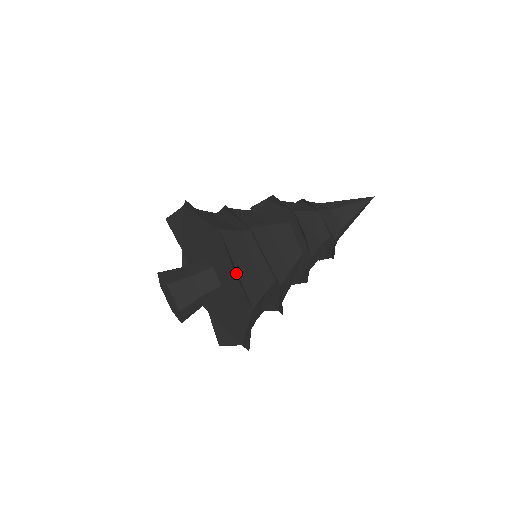
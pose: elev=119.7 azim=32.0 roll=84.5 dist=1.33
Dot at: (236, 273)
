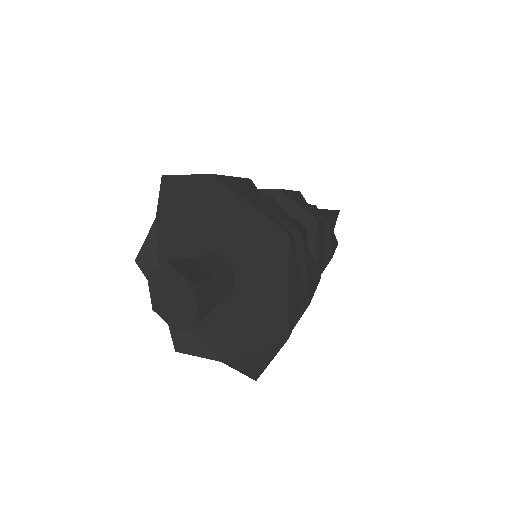
Dot at: (251, 193)
